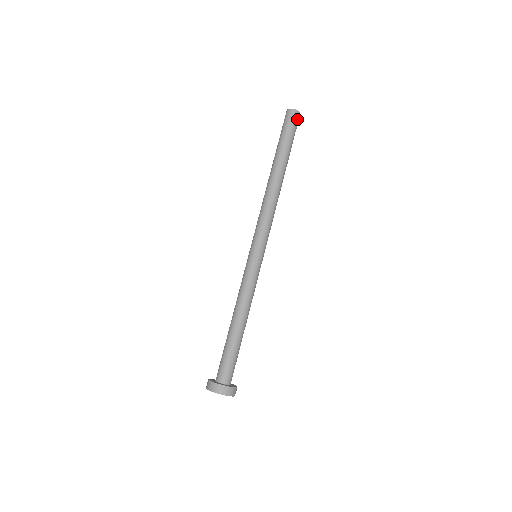
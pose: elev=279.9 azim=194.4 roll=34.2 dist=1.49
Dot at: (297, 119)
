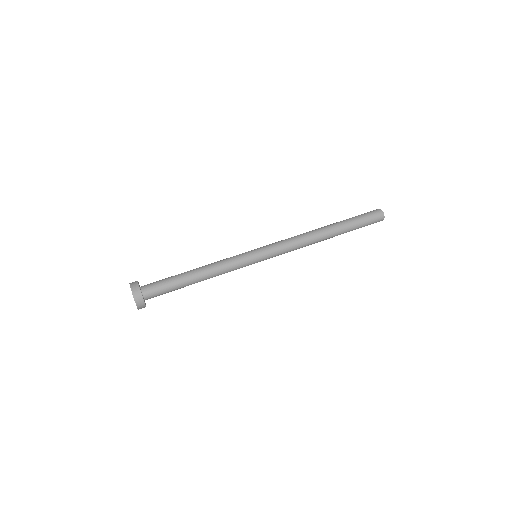
Dot at: (377, 214)
